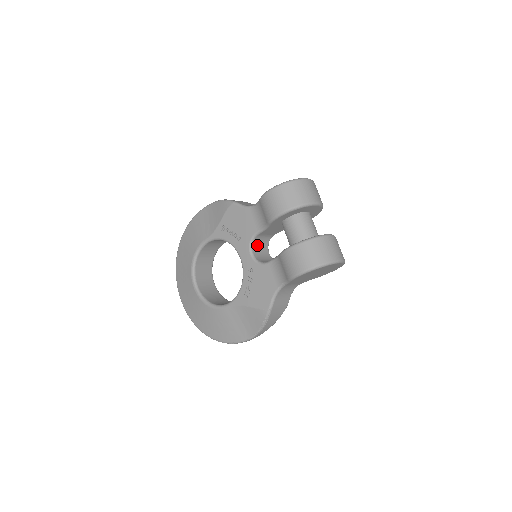
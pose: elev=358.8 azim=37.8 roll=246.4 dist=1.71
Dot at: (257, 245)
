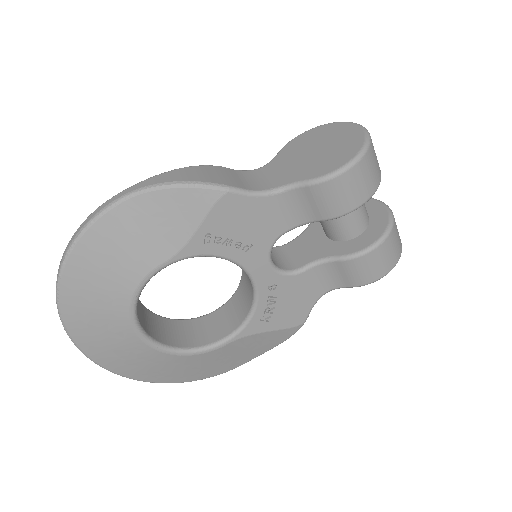
Dot at: occluded
